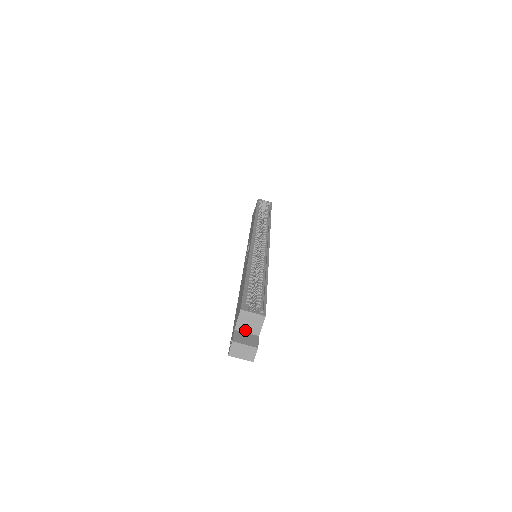
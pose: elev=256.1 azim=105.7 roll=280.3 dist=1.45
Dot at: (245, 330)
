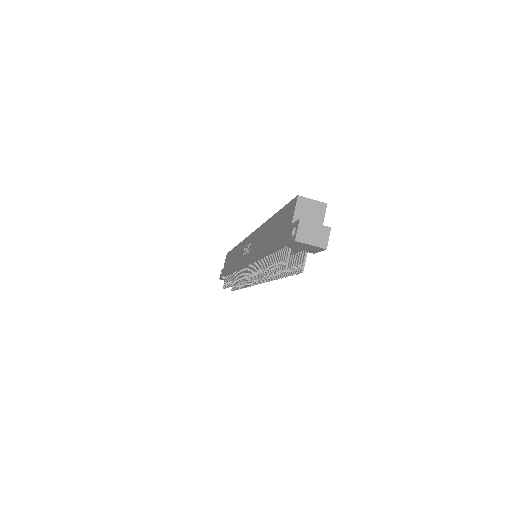
Dot at: occluded
